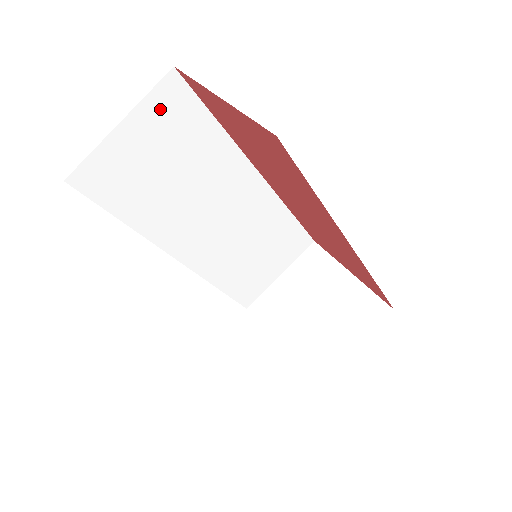
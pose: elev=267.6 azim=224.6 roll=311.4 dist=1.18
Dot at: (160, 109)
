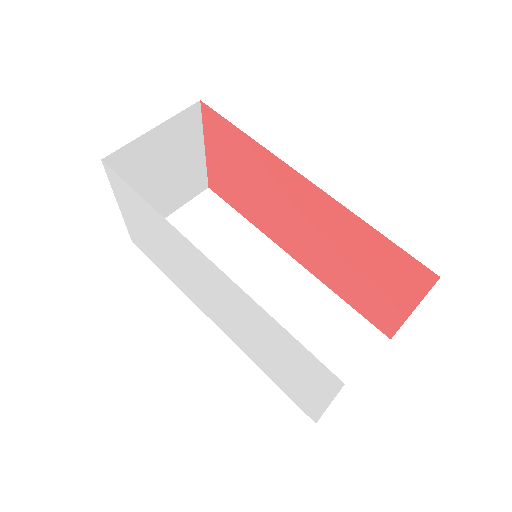
Dot at: (199, 207)
